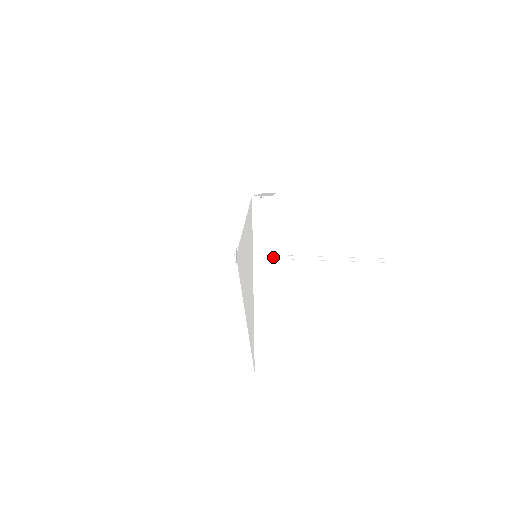
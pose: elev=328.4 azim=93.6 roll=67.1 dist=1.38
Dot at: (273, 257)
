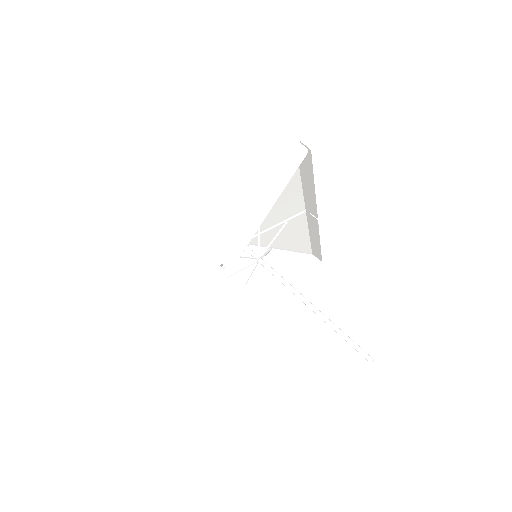
Dot at: (269, 268)
